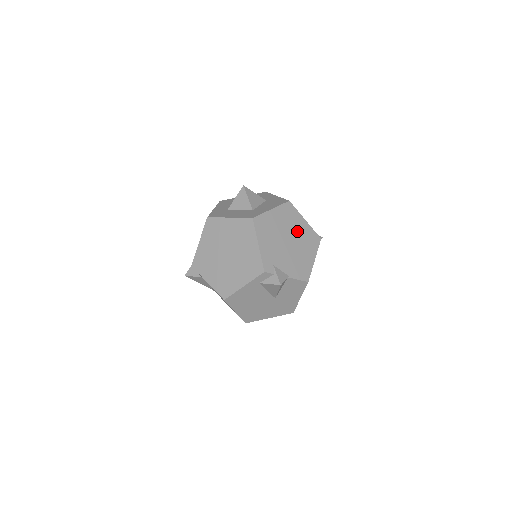
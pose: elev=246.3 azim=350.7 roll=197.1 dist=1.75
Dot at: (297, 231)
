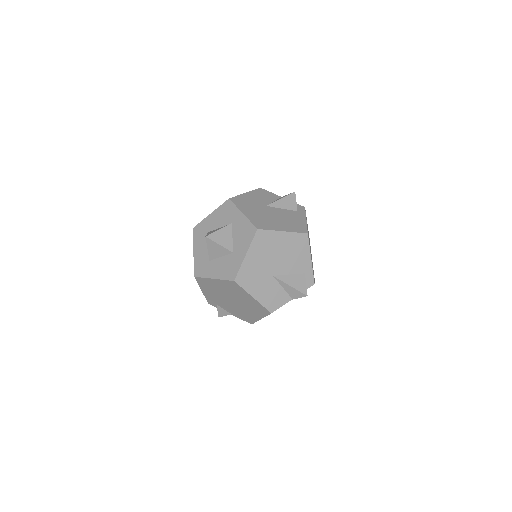
Dot at: (242, 299)
